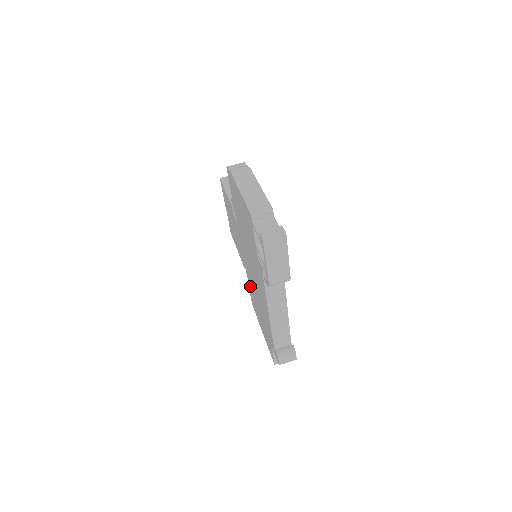
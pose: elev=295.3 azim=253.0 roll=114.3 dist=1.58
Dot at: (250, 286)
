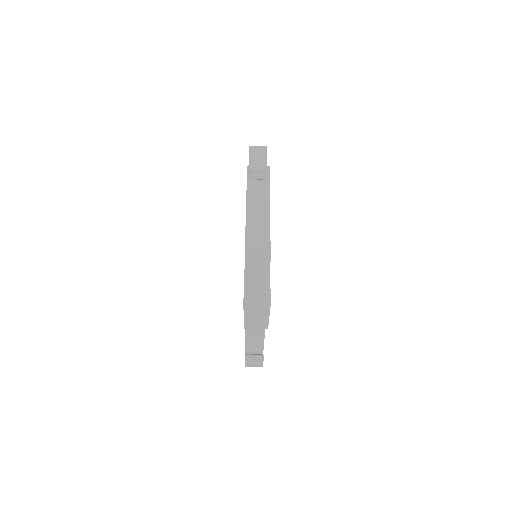
Dot at: occluded
